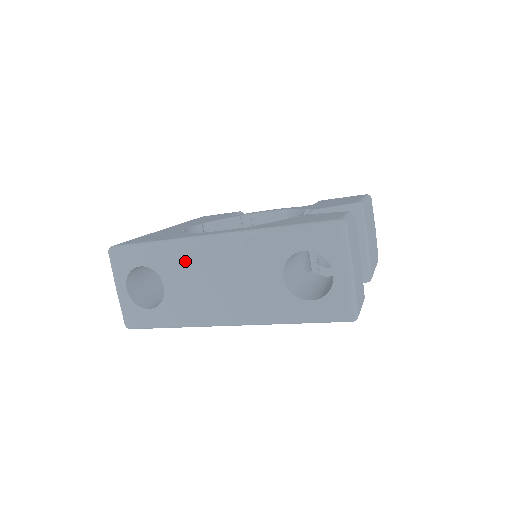
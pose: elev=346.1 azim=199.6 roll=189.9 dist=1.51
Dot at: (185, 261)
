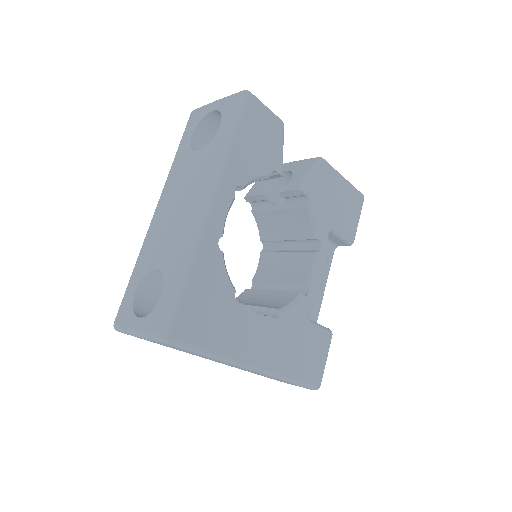
Dot at: (153, 240)
